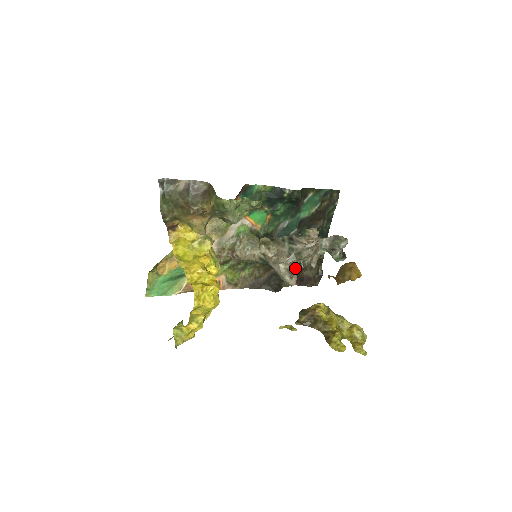
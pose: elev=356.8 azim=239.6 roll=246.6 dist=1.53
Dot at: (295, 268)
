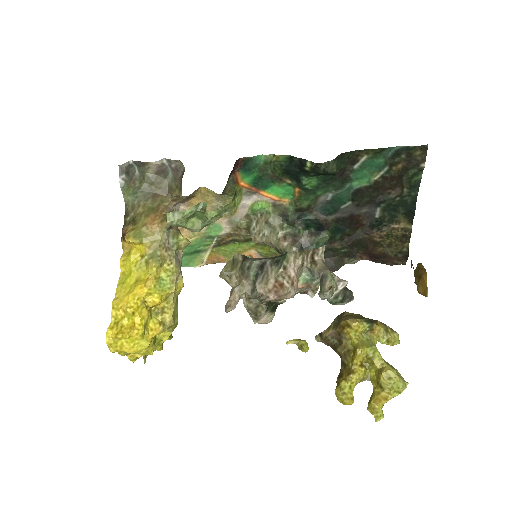
Dot at: (262, 308)
